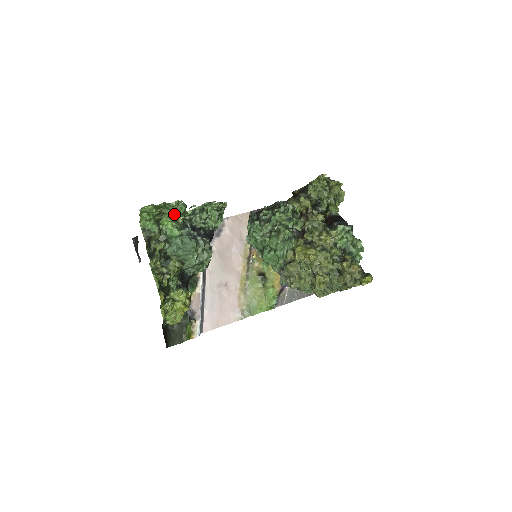
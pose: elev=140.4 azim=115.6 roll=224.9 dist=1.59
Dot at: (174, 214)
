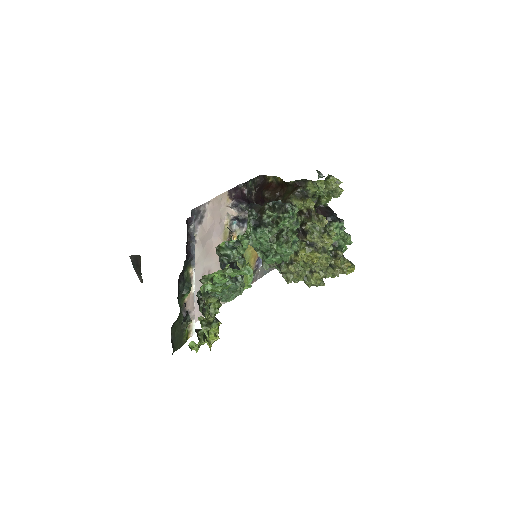
Dot at: (234, 272)
